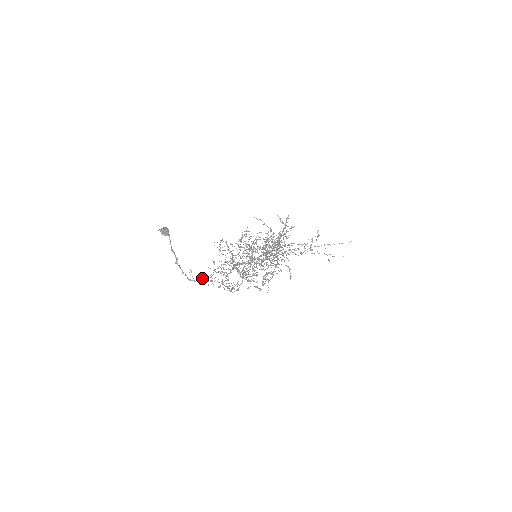
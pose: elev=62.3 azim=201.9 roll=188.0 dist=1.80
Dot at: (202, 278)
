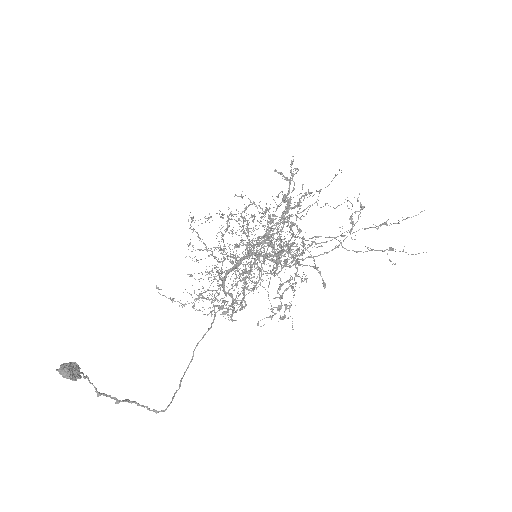
Dot at: occluded
